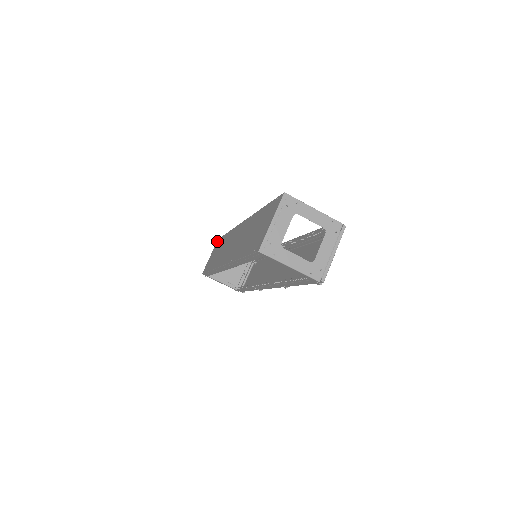
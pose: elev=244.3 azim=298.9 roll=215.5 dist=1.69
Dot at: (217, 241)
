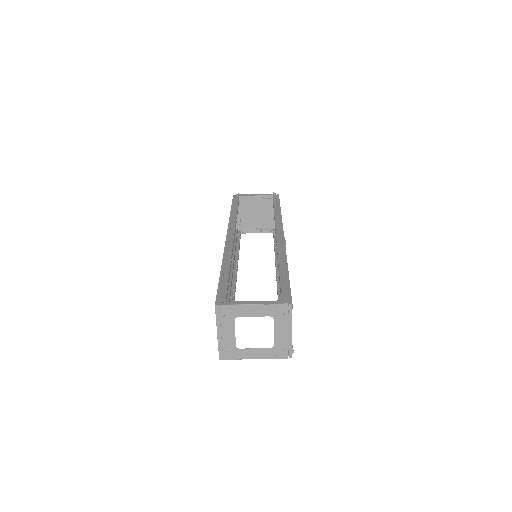
Dot at: occluded
